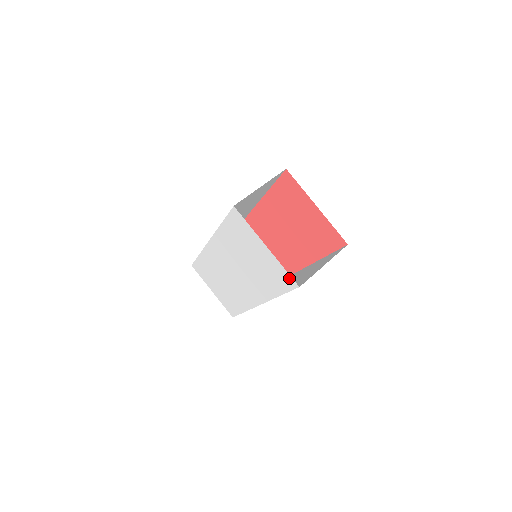
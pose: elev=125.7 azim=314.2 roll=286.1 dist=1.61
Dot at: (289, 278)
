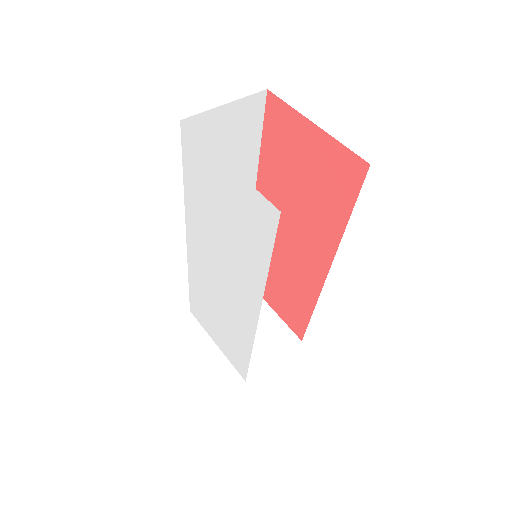
Dot at: (265, 205)
